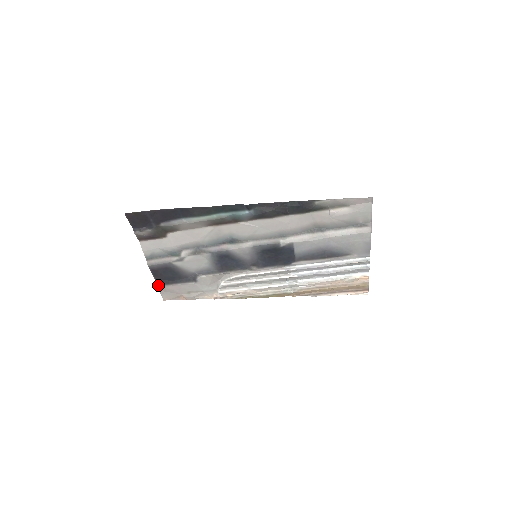
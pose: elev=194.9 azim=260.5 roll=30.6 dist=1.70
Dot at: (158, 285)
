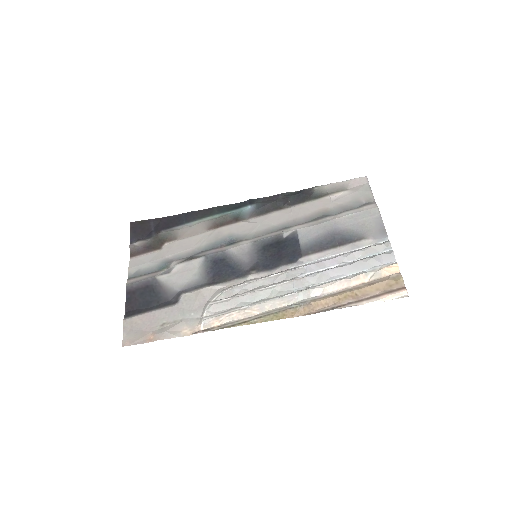
Dot at: (126, 317)
